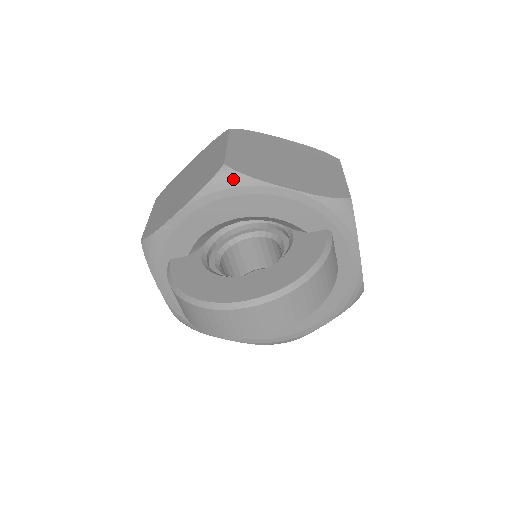
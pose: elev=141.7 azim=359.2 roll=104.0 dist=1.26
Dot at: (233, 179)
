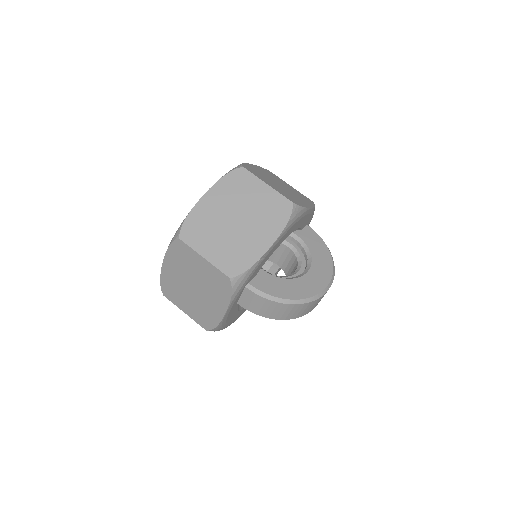
Dot at: (299, 212)
